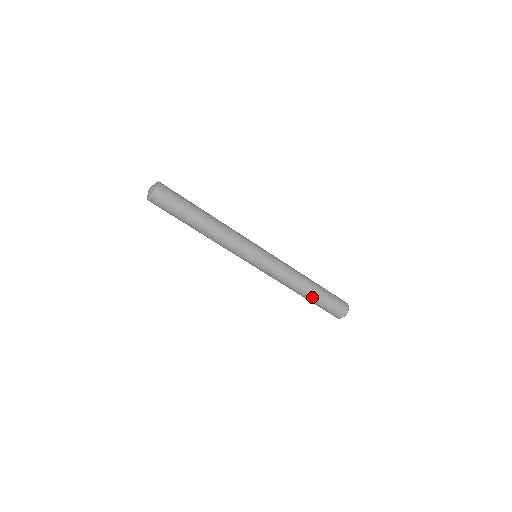
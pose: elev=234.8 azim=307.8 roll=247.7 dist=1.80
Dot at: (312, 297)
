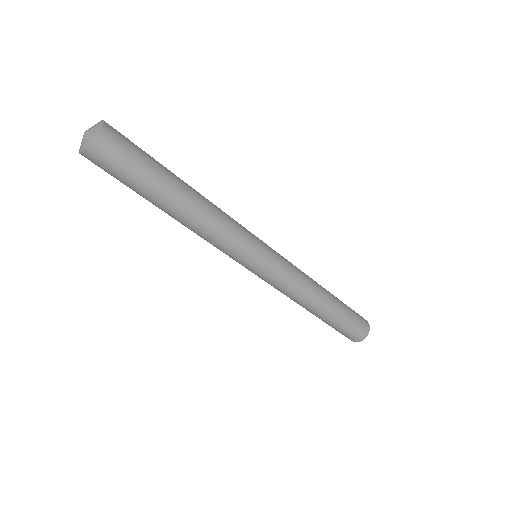
Dot at: (333, 311)
